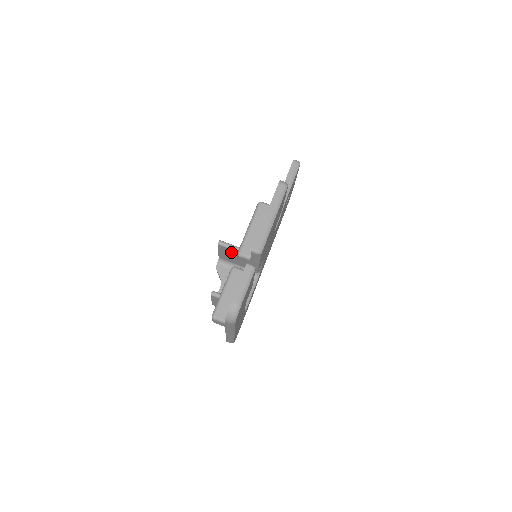
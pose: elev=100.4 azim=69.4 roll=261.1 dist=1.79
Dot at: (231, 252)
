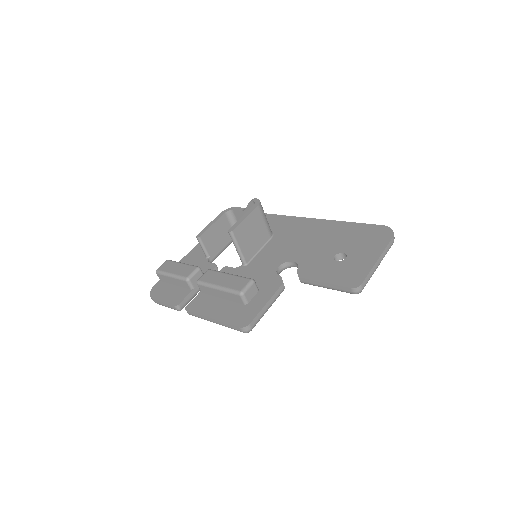
Dot at: occluded
